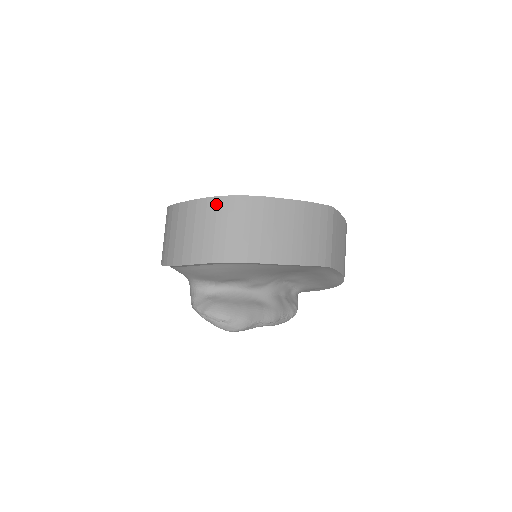
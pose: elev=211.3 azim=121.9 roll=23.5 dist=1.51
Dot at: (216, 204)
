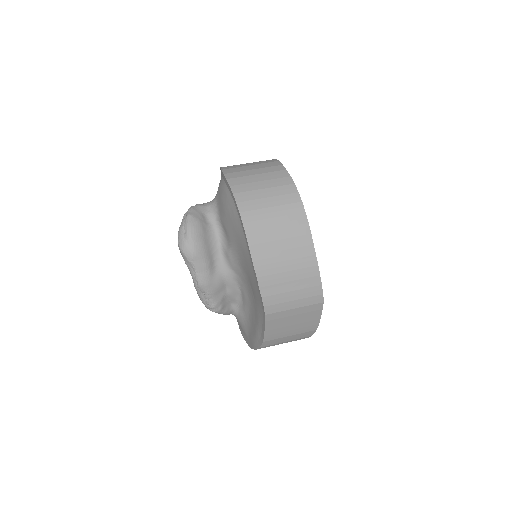
Dot at: (287, 184)
